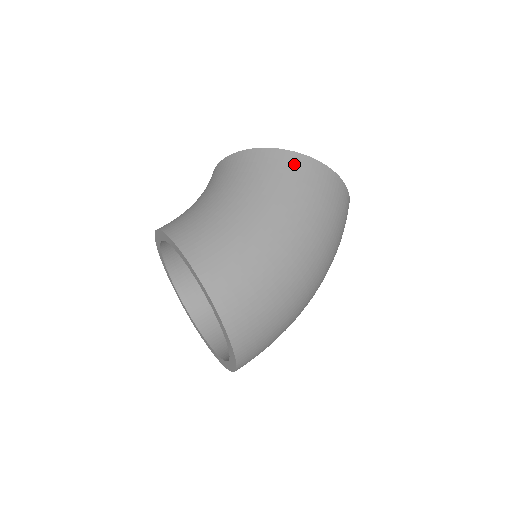
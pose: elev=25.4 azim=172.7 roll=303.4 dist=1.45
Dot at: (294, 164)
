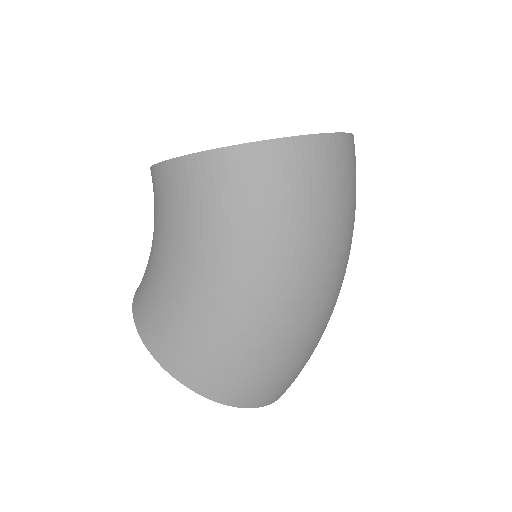
Dot at: (208, 175)
